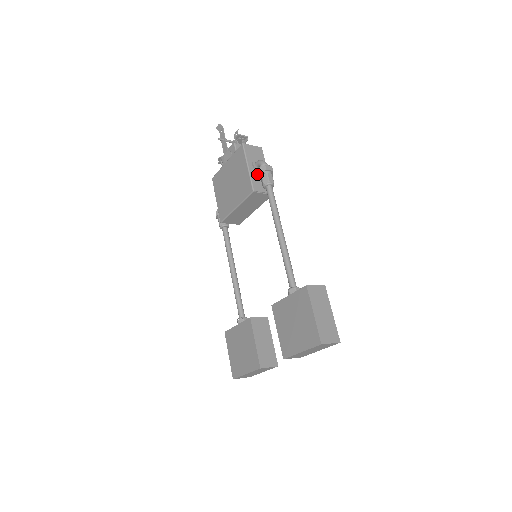
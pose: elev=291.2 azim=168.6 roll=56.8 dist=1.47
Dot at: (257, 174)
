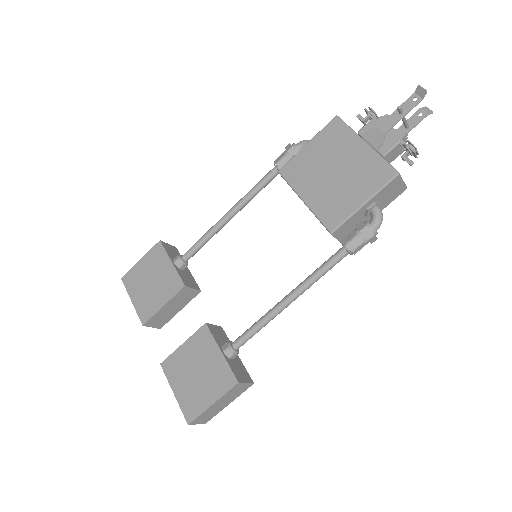
Dot at: (360, 217)
